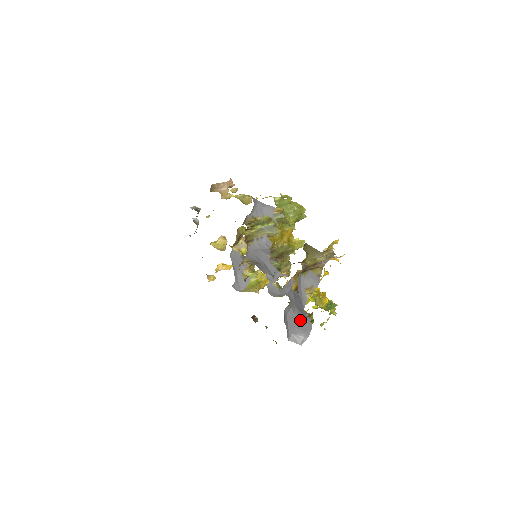
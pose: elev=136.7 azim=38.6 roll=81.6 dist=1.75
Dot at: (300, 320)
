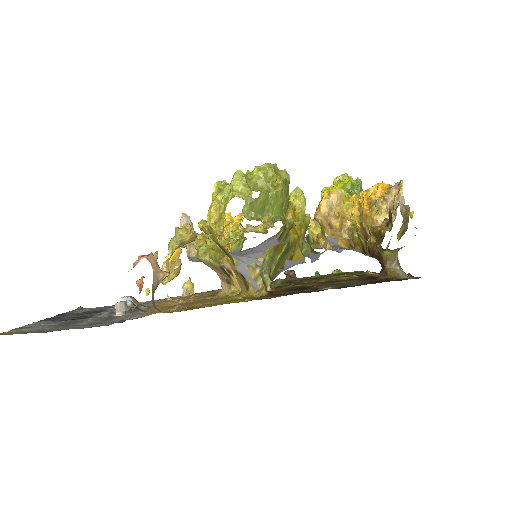
Dot at: occluded
